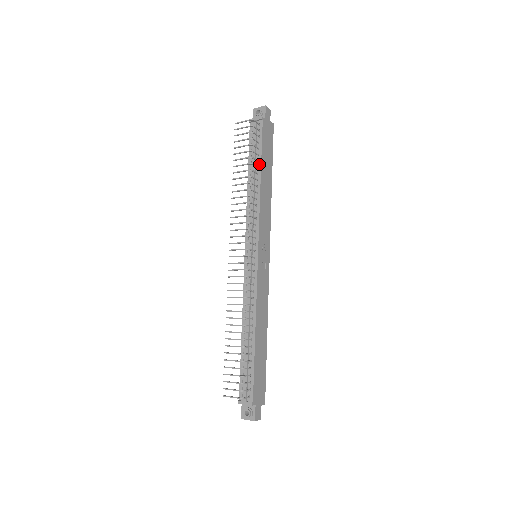
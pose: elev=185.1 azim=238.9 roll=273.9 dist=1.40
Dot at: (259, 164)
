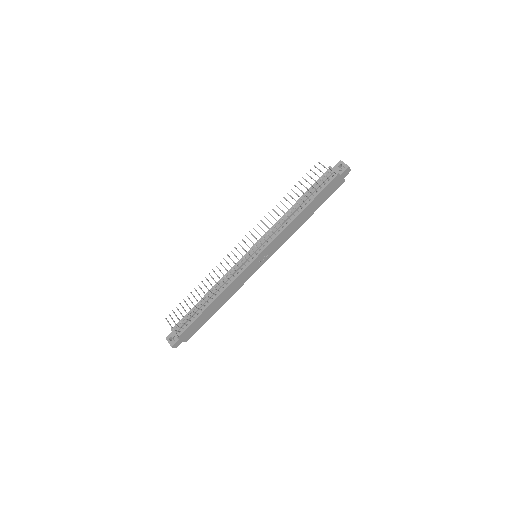
Dot at: (308, 202)
